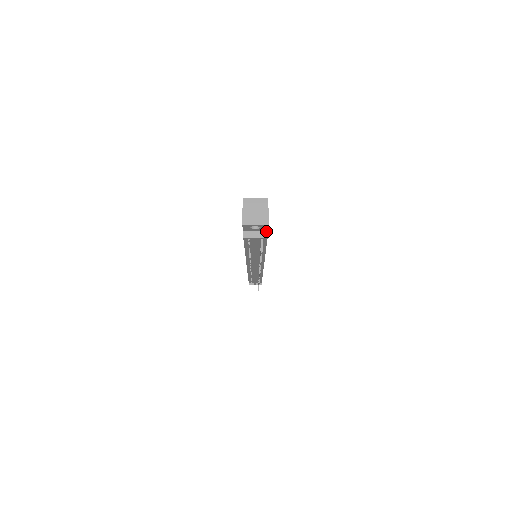
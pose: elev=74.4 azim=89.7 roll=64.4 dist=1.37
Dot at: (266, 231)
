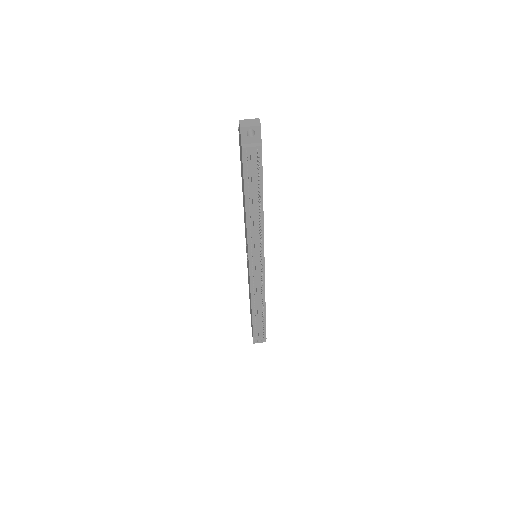
Dot at: (260, 143)
